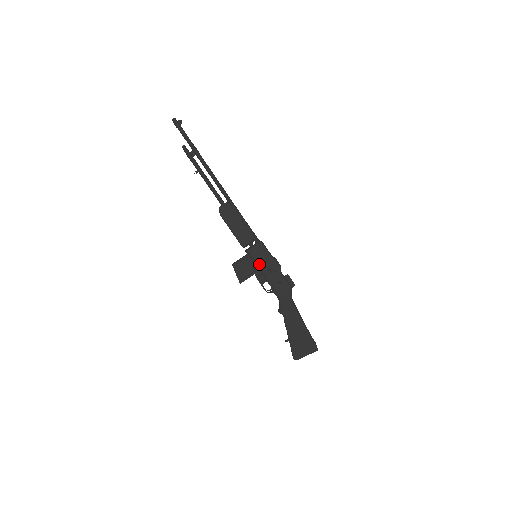
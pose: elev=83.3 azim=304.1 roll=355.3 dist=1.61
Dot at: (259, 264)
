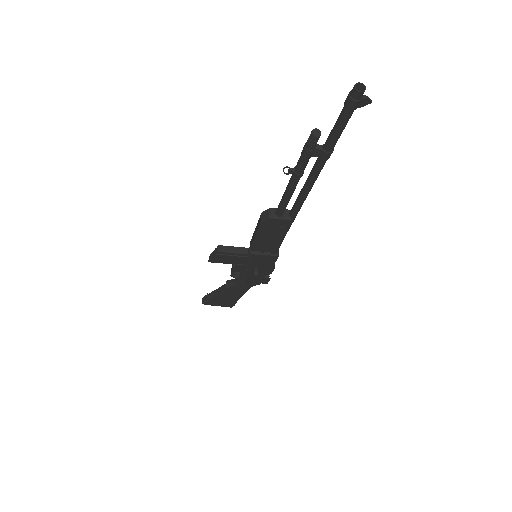
Dot at: (251, 264)
